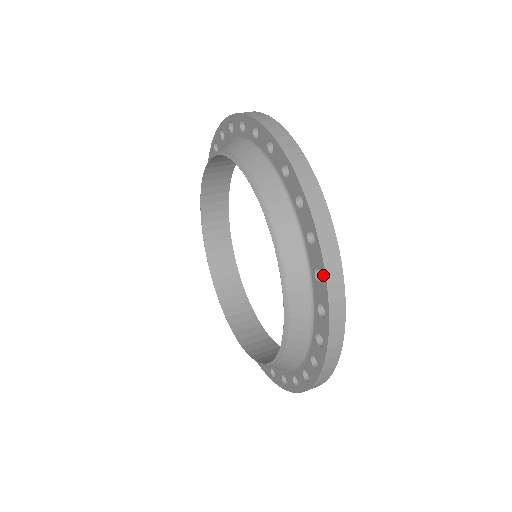
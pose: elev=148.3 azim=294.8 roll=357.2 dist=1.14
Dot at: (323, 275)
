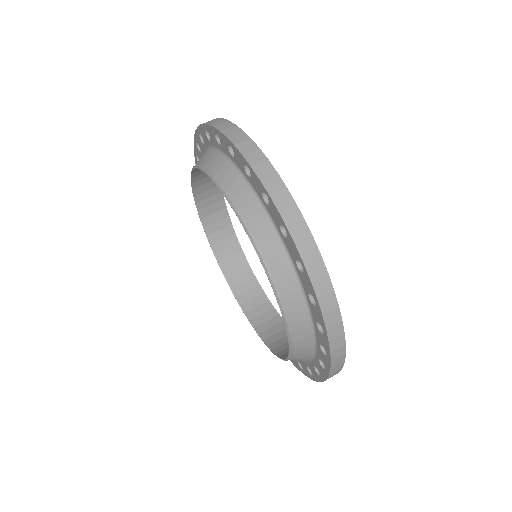
Dot at: (325, 333)
